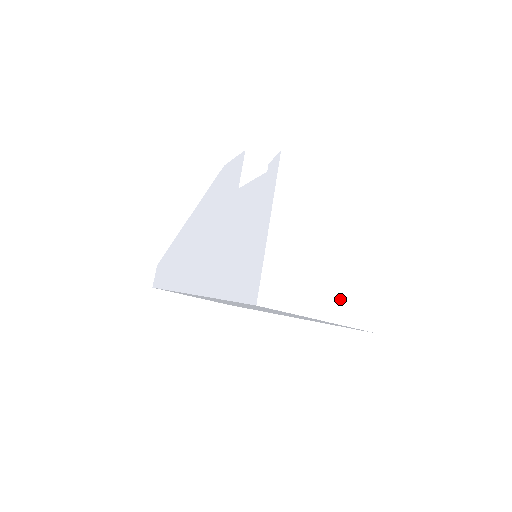
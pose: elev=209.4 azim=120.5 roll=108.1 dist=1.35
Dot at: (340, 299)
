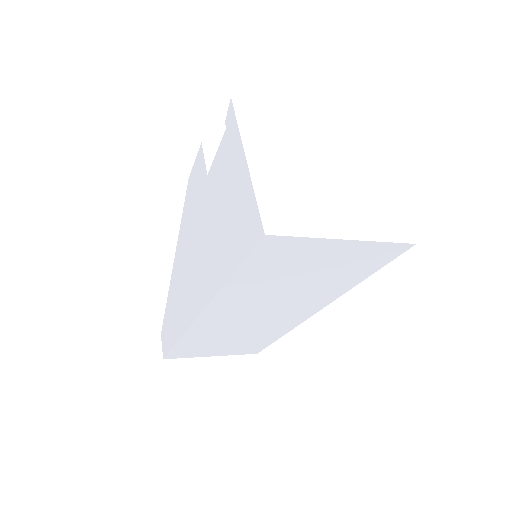
Dot at: (357, 216)
